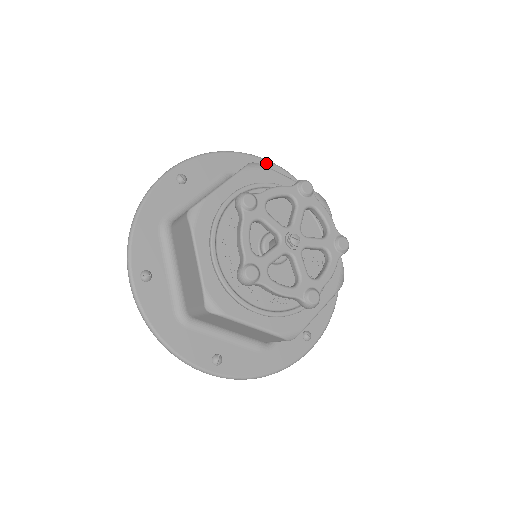
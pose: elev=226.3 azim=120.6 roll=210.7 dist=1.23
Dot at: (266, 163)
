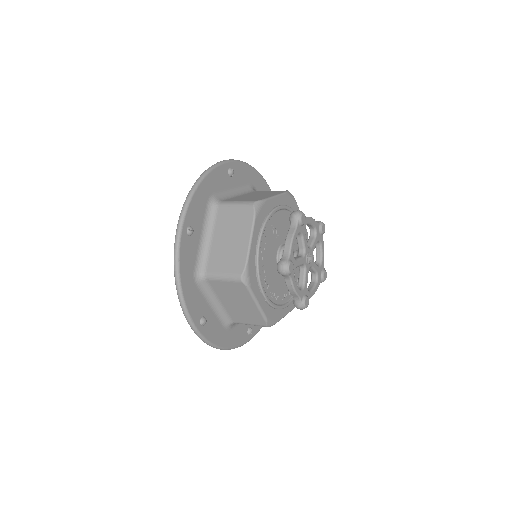
Dot at: occluded
